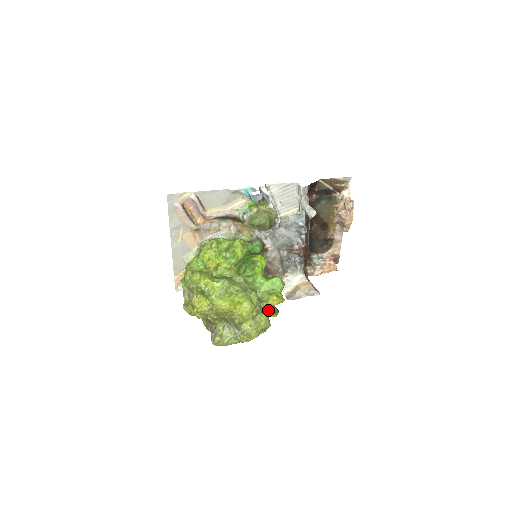
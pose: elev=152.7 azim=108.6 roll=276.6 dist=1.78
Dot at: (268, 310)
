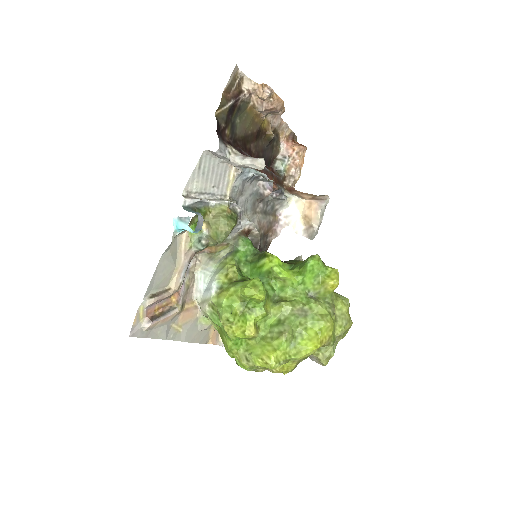
Dot at: (333, 292)
